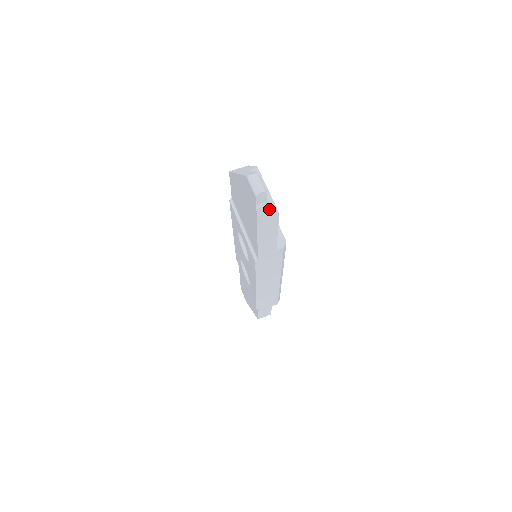
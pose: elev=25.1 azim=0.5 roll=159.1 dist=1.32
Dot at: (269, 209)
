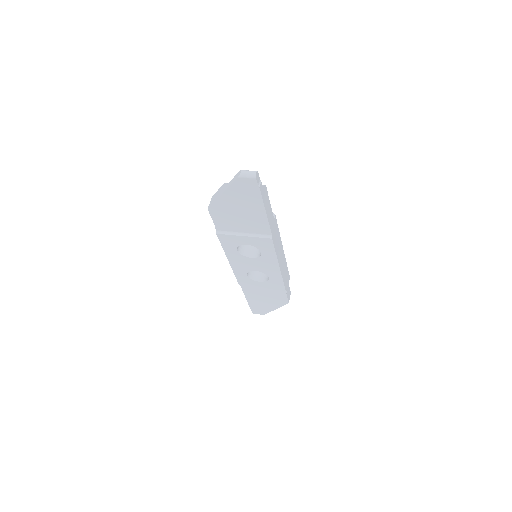
Dot at: (261, 186)
